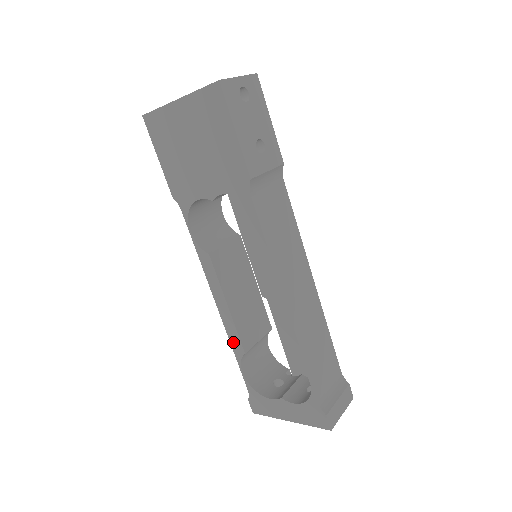
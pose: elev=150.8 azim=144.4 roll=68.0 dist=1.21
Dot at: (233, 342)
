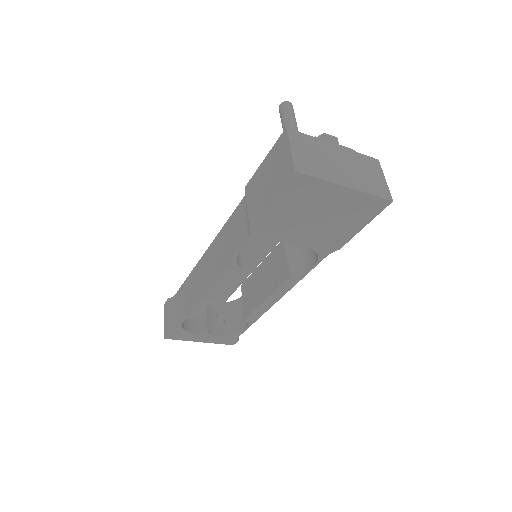
Dot at: (196, 309)
